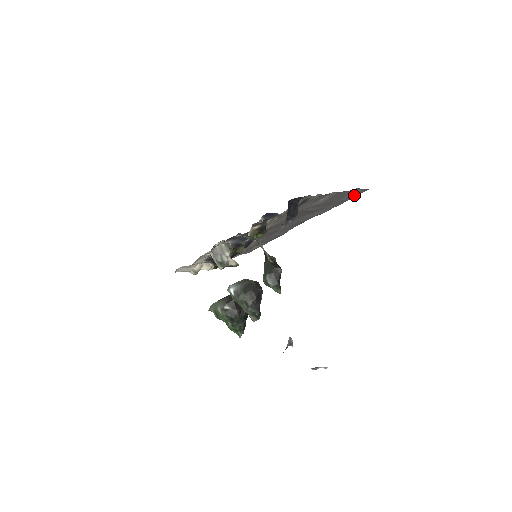
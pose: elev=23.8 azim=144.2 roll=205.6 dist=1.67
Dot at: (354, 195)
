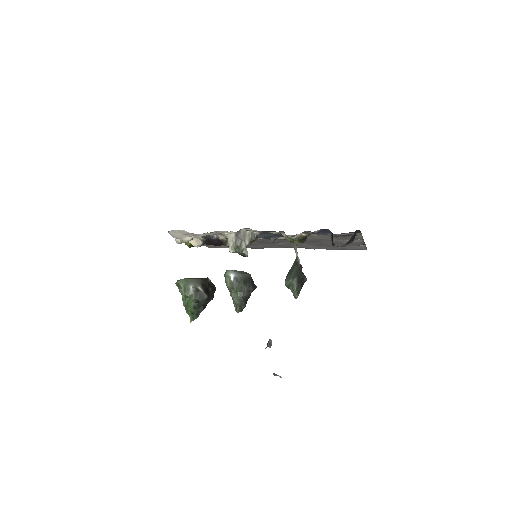
Dot at: (354, 248)
